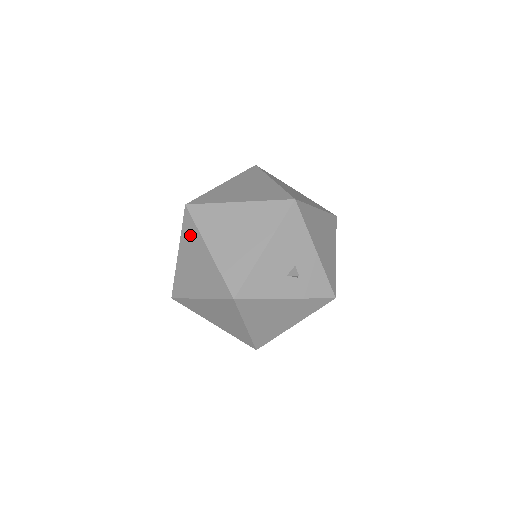
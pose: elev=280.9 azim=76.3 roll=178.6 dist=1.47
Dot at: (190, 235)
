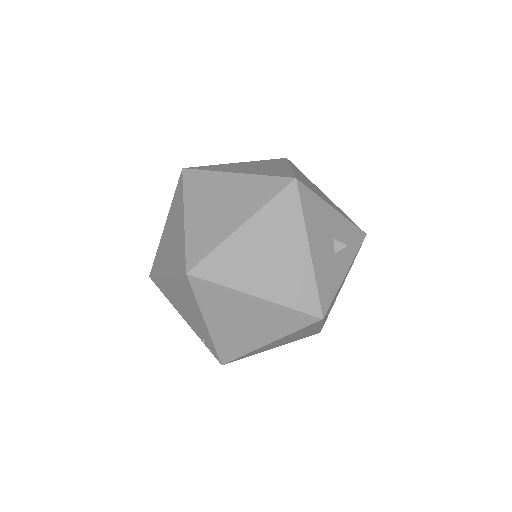
Dot at: (215, 298)
